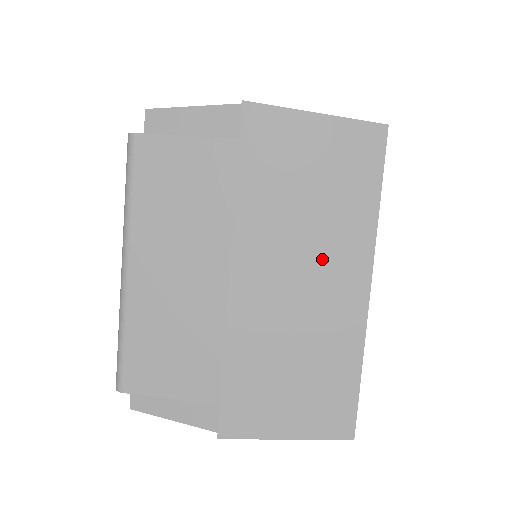
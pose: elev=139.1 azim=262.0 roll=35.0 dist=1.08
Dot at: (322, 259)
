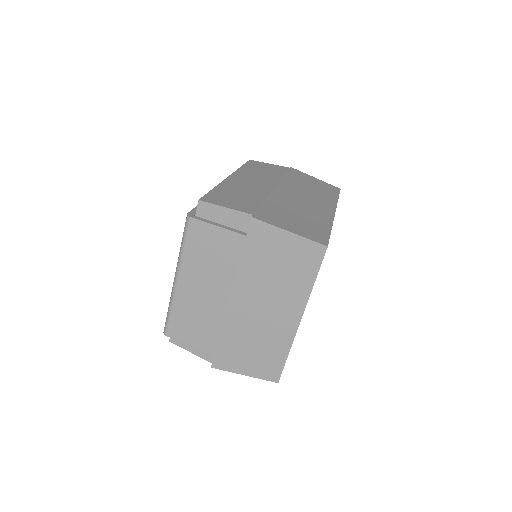
Dot at: (279, 302)
